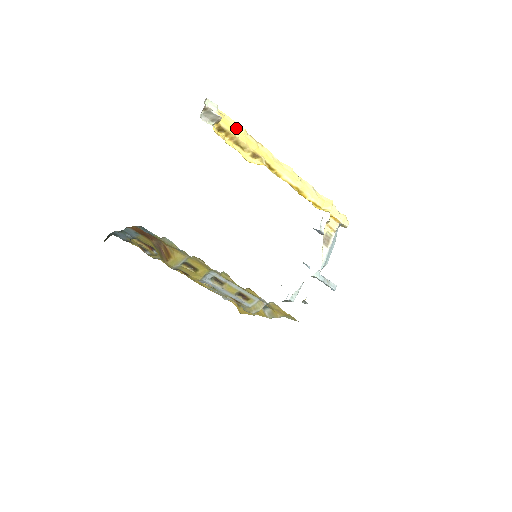
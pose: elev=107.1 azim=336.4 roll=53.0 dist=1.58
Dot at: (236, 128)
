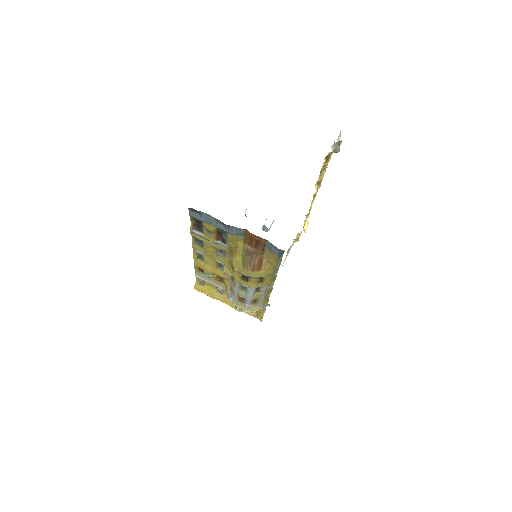
Dot at: occluded
